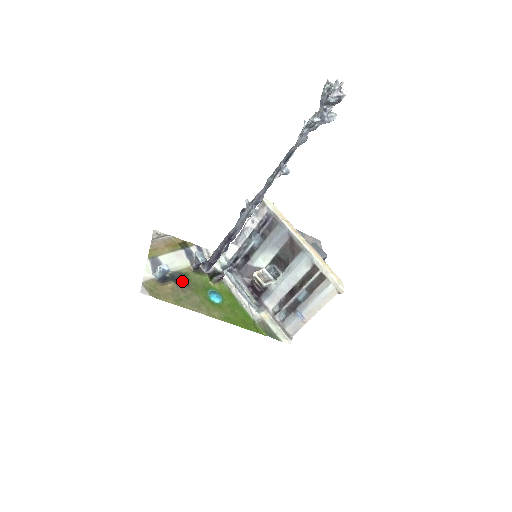
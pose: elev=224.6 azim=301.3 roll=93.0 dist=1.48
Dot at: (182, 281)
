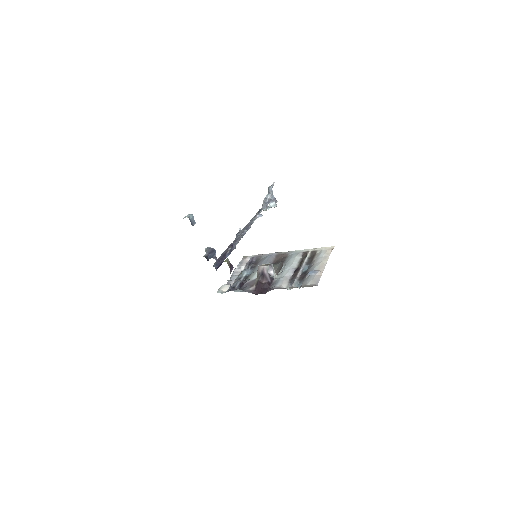
Dot at: occluded
